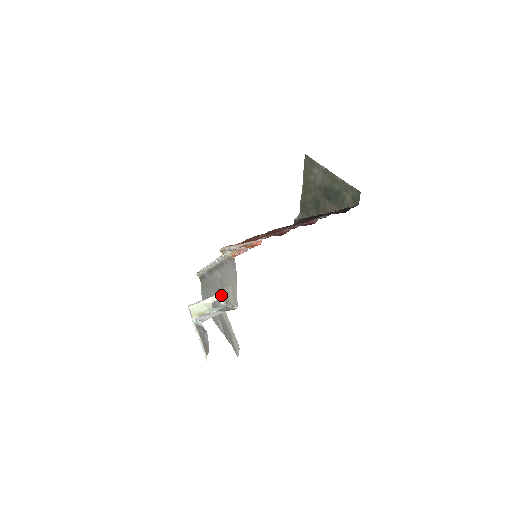
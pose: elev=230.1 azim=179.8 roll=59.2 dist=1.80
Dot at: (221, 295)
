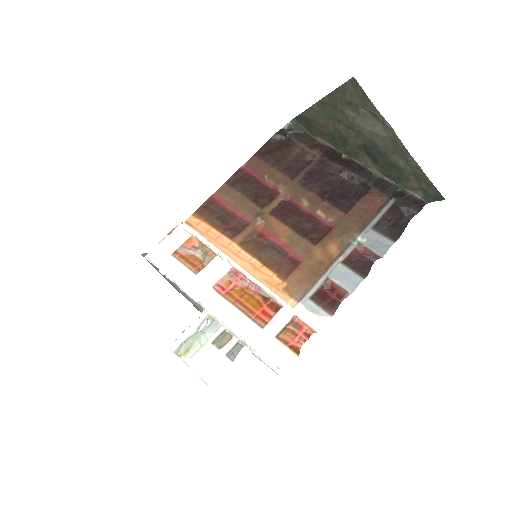
Dot at: occluded
